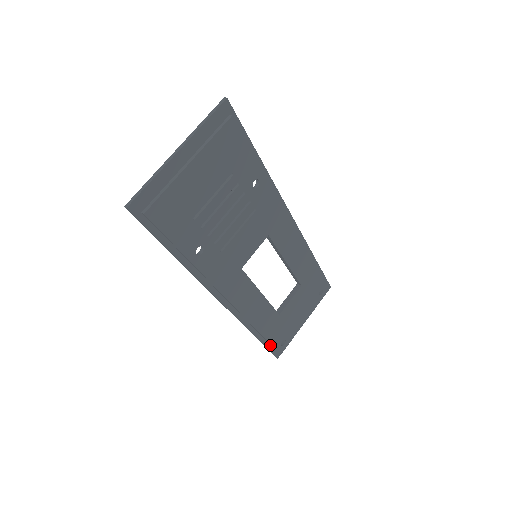
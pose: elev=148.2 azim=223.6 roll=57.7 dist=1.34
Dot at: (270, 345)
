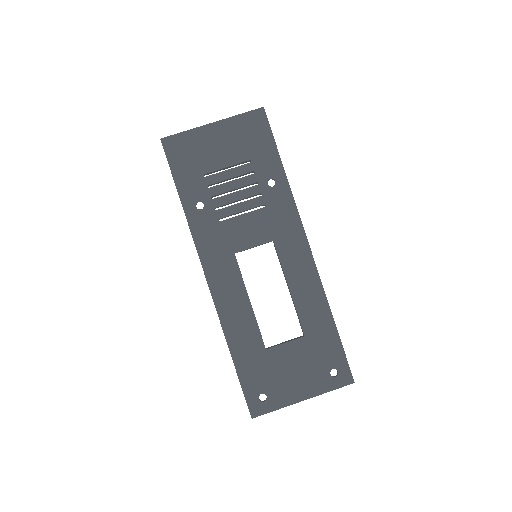
Dot at: (246, 386)
